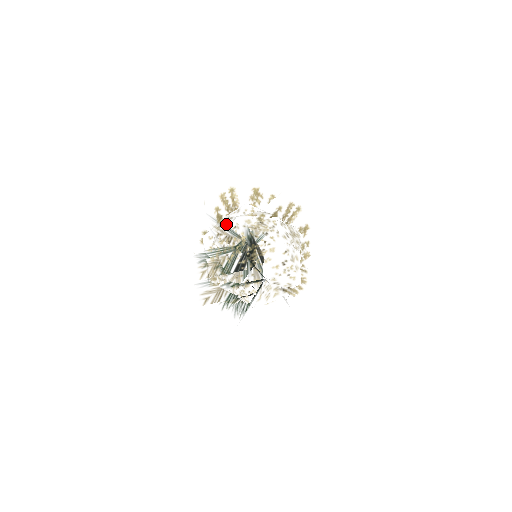
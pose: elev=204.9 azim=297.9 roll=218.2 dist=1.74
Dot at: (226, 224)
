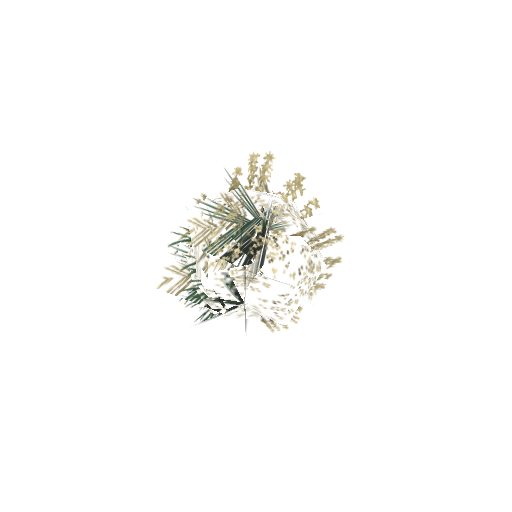
Dot at: (230, 211)
